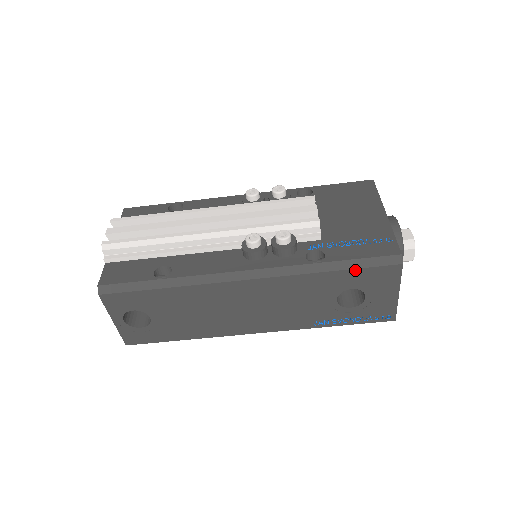
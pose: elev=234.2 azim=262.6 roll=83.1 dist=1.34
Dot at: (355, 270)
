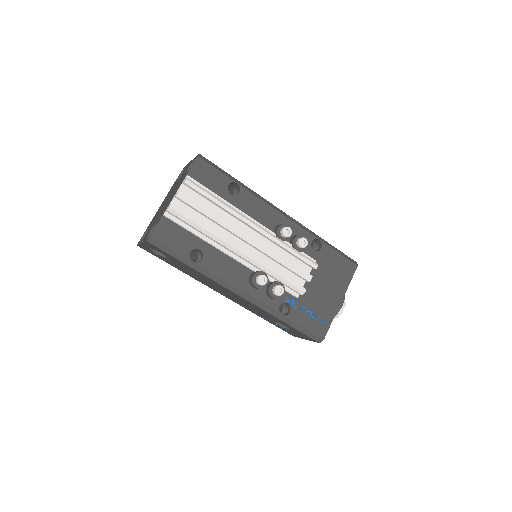
Dot at: (296, 329)
